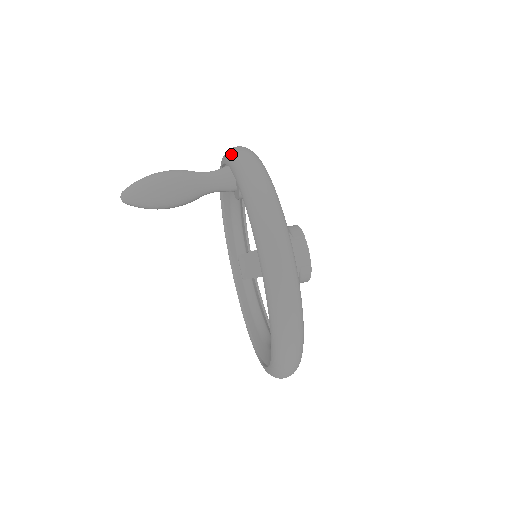
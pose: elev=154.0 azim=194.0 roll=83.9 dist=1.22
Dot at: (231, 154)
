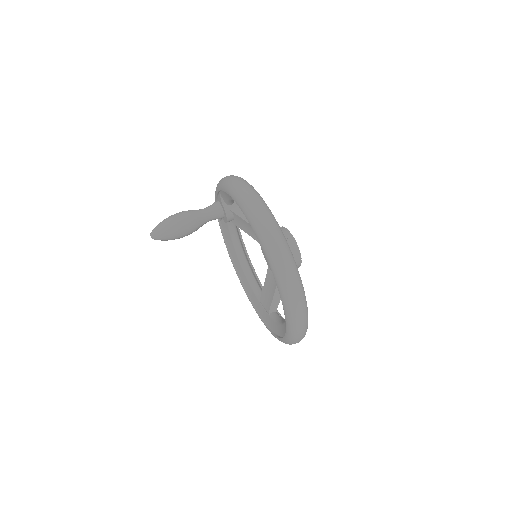
Dot at: occluded
